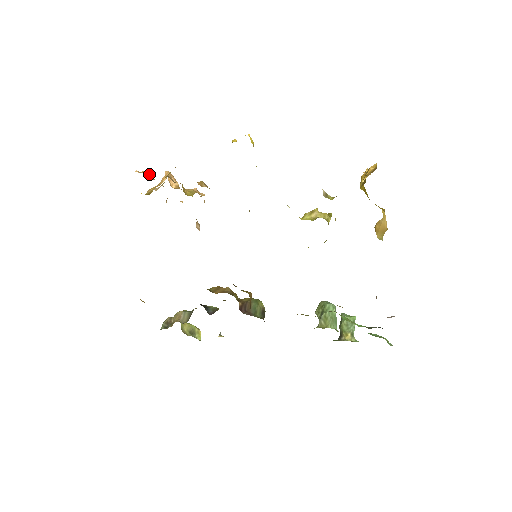
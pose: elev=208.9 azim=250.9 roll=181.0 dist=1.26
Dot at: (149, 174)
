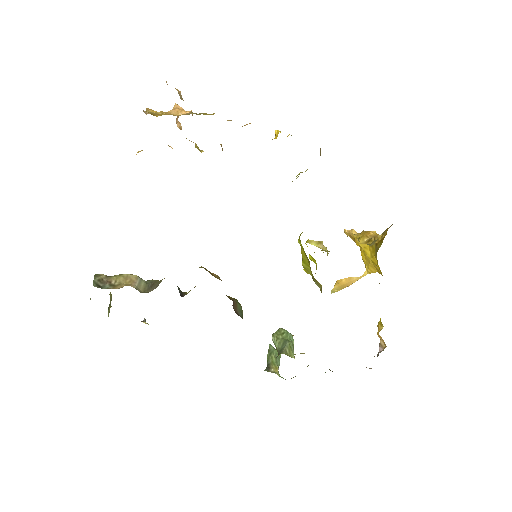
Dot at: (181, 96)
